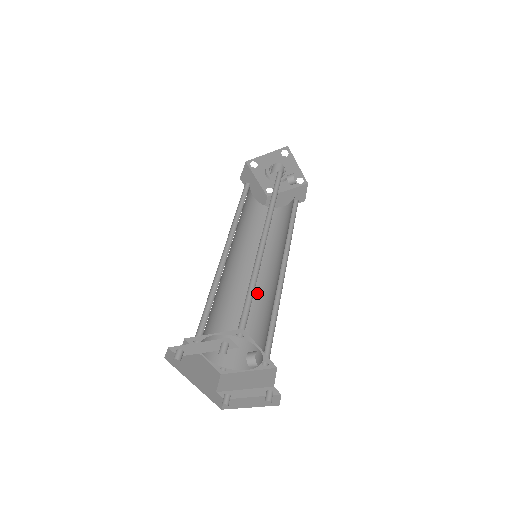
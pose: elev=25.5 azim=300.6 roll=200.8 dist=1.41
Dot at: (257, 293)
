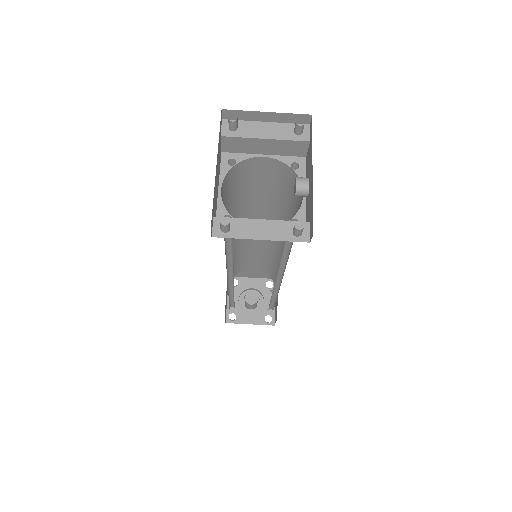
Dot at: occluded
